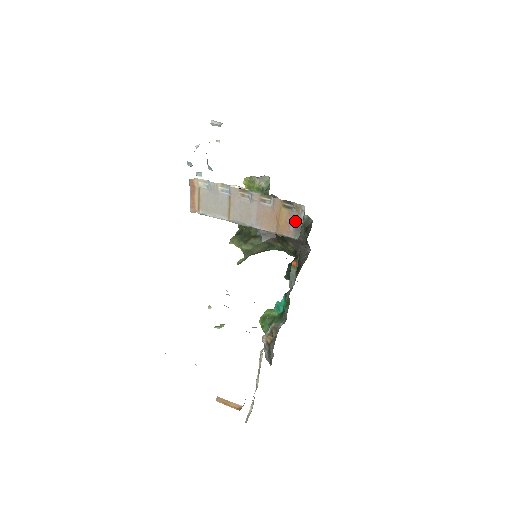
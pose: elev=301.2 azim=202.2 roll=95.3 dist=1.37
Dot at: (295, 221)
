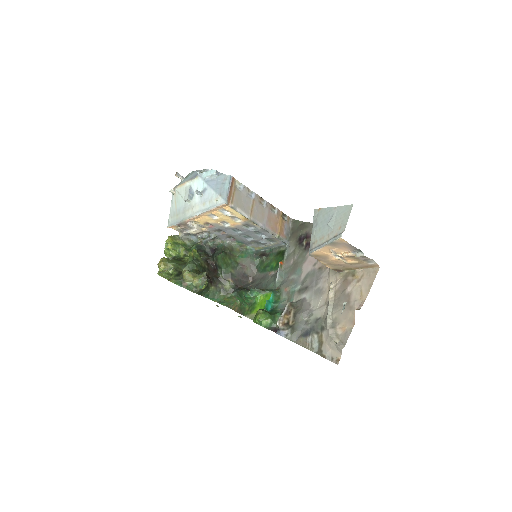
Dot at: (287, 228)
